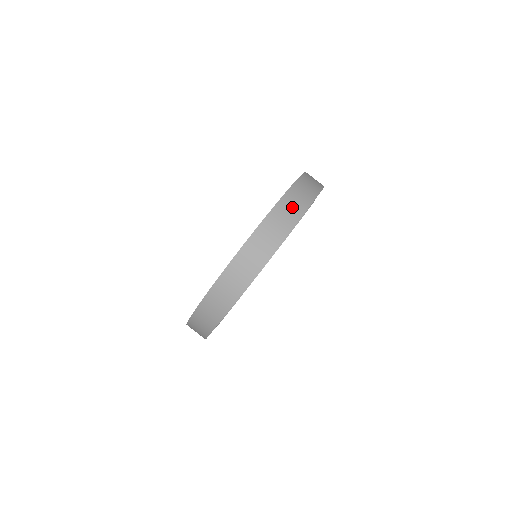
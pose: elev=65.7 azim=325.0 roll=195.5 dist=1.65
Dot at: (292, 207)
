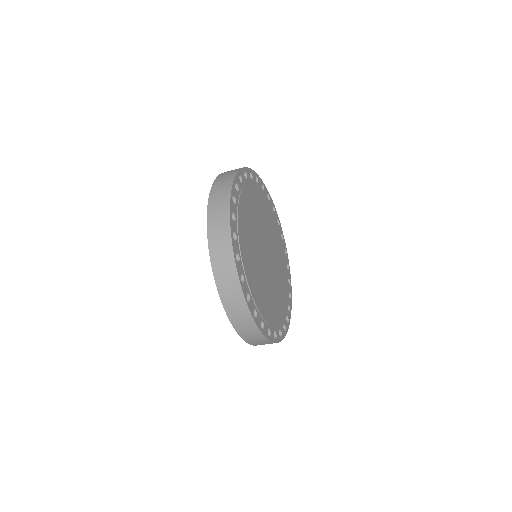
Dot at: (219, 237)
